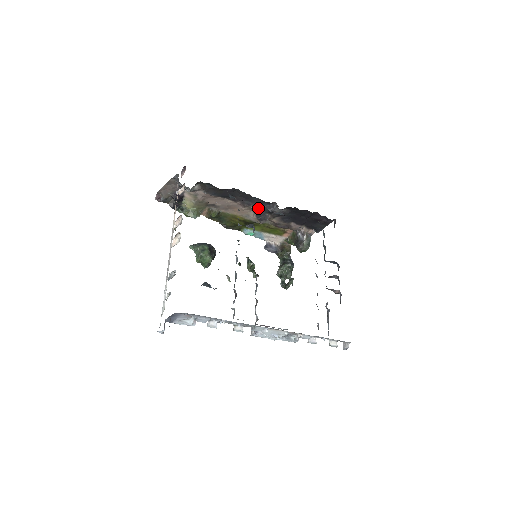
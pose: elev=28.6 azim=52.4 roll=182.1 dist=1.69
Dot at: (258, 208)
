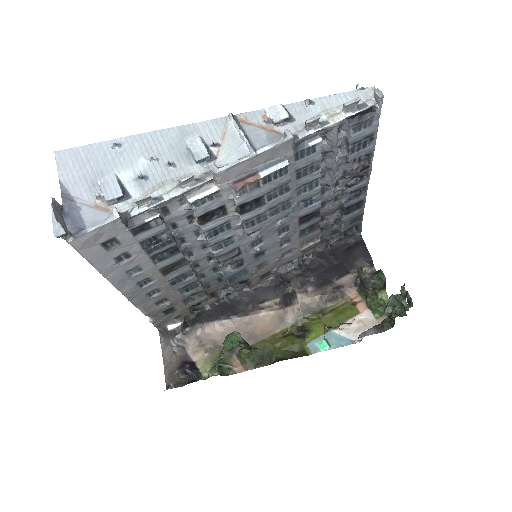
Dot at: (276, 298)
